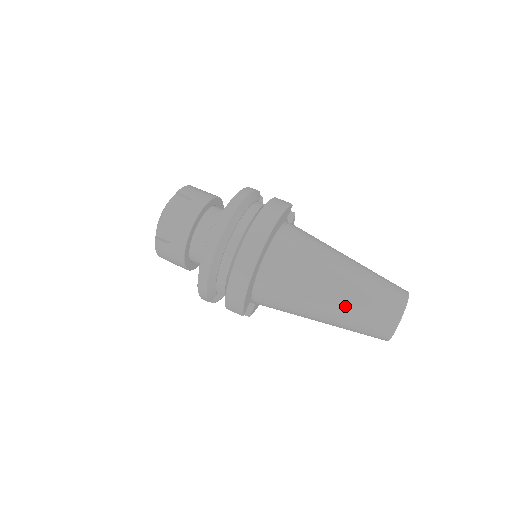
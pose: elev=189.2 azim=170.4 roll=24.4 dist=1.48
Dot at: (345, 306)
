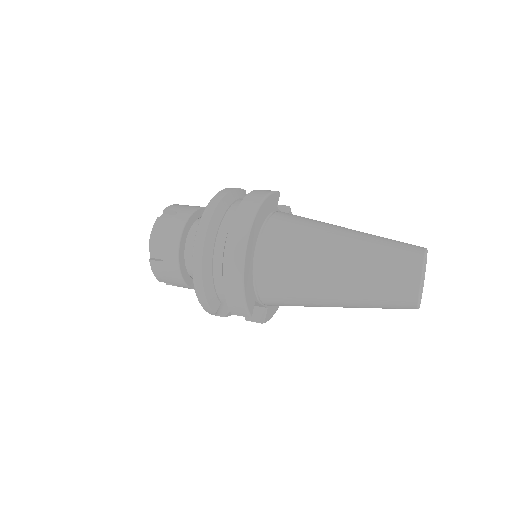
Dot at: (355, 276)
